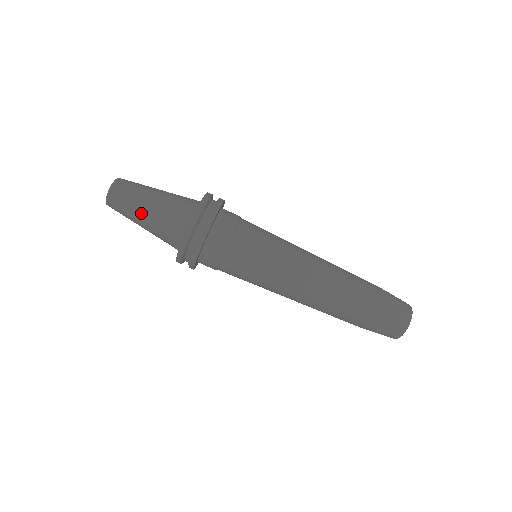
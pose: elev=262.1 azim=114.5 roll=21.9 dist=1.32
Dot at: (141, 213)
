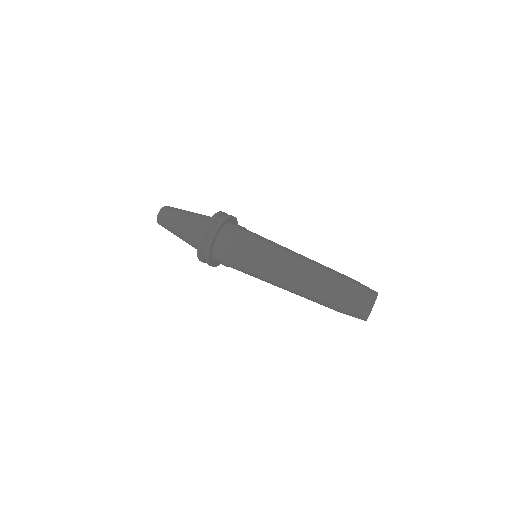
Dot at: (178, 222)
